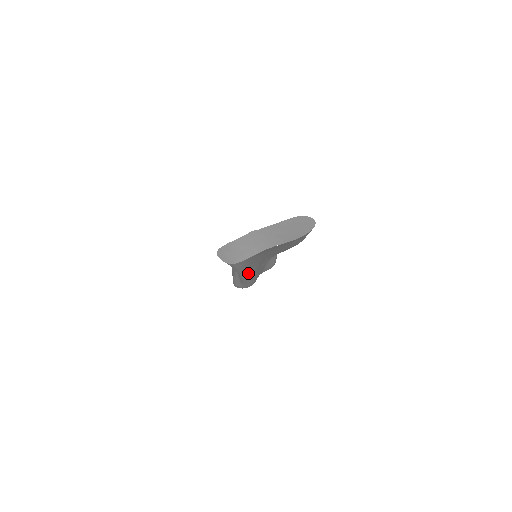
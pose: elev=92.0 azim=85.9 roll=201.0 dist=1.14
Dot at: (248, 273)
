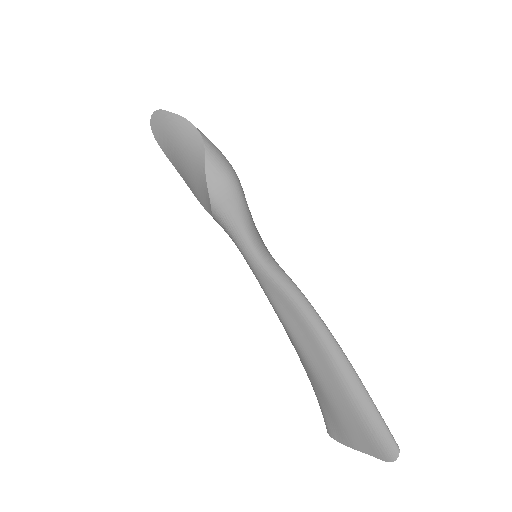
Dot at: occluded
